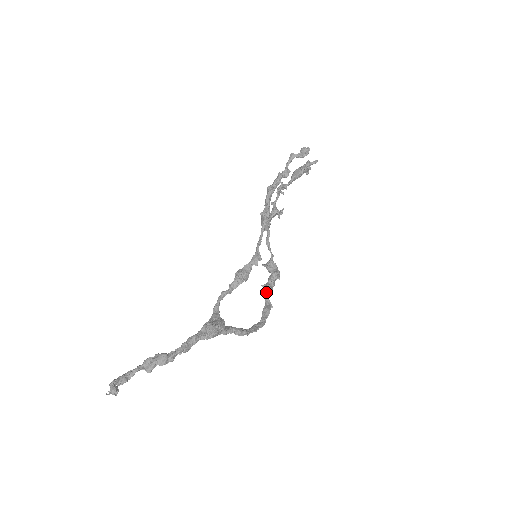
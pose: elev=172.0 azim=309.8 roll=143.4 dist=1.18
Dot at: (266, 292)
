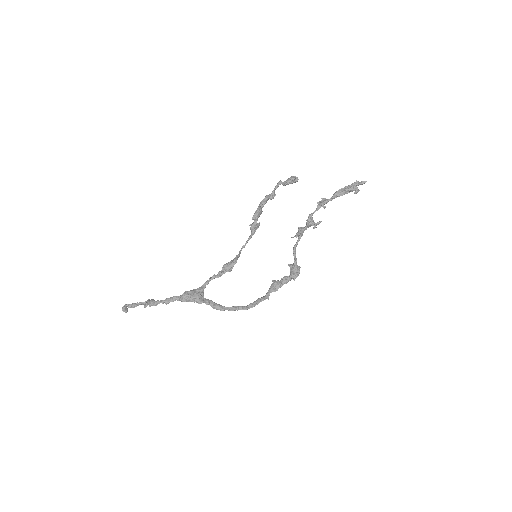
Dot at: (272, 286)
